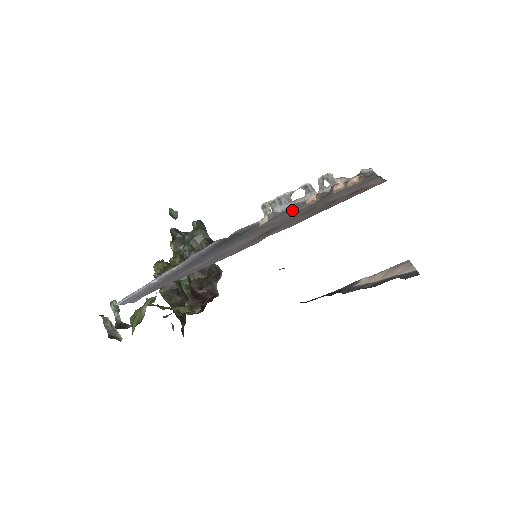
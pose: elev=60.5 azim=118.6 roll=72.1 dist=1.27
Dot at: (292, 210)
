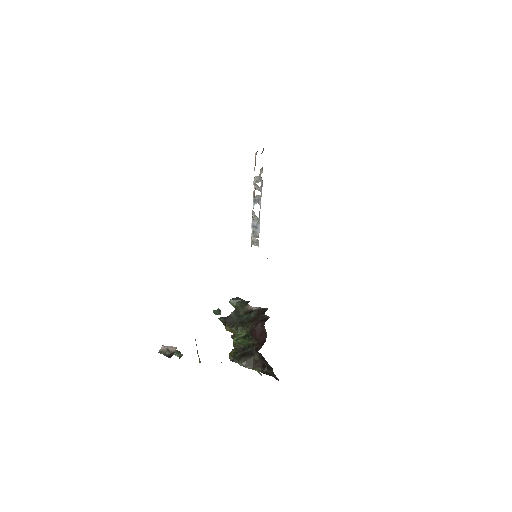
Dot at: (252, 213)
